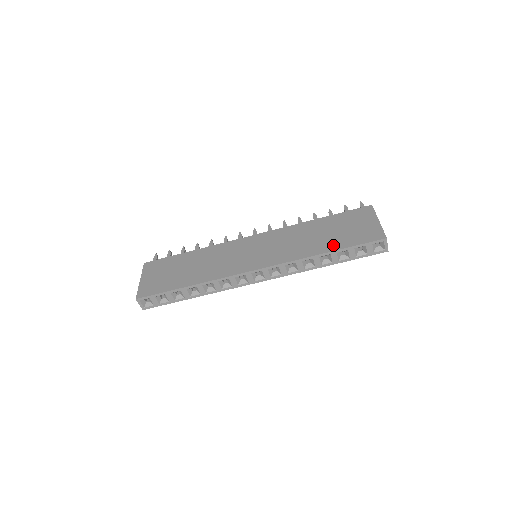
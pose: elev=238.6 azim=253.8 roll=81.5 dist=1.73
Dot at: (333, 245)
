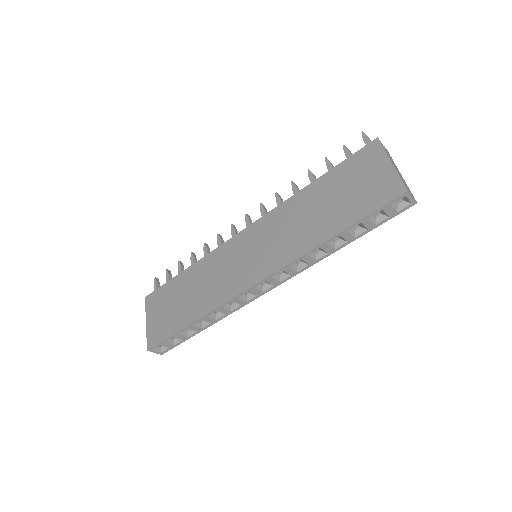
Dot at: (340, 221)
